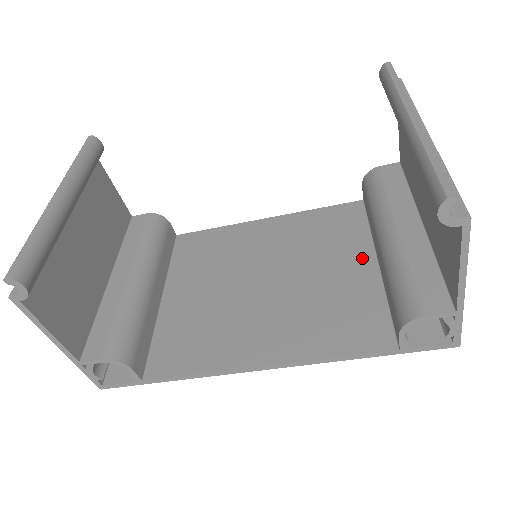
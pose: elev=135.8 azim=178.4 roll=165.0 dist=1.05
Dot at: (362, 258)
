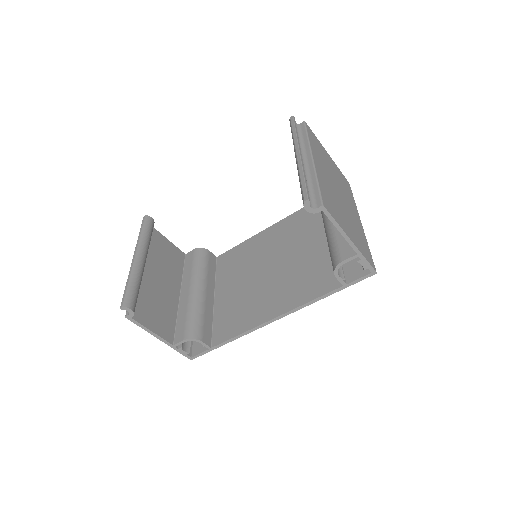
Dot at: (323, 236)
